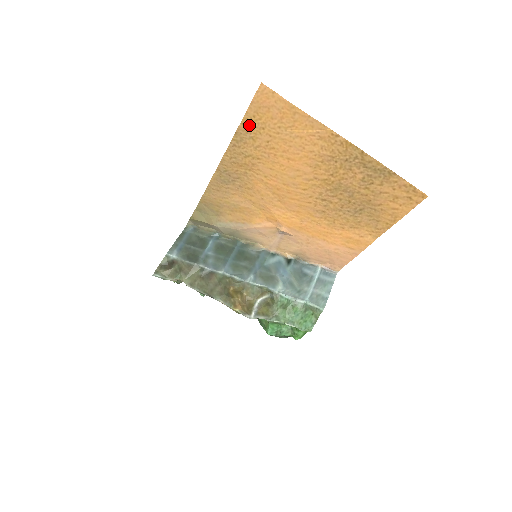
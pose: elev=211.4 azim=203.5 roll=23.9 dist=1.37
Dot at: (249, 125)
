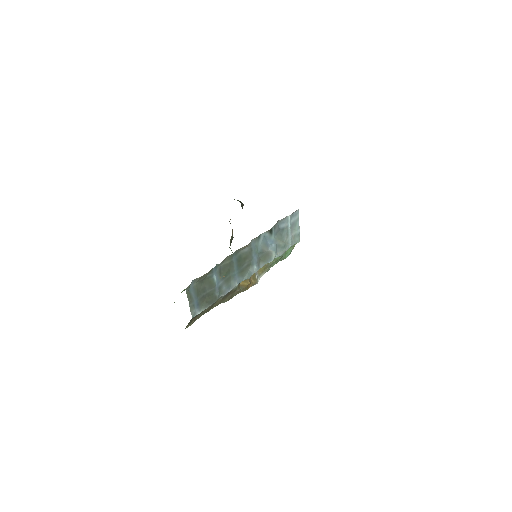
Dot at: occluded
